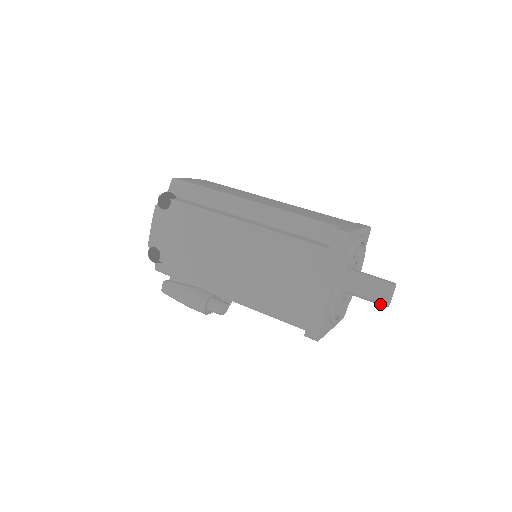
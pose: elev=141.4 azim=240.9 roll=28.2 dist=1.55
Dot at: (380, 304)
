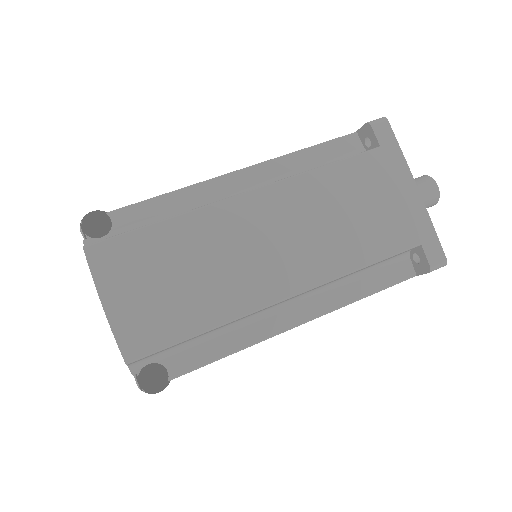
Dot at: occluded
